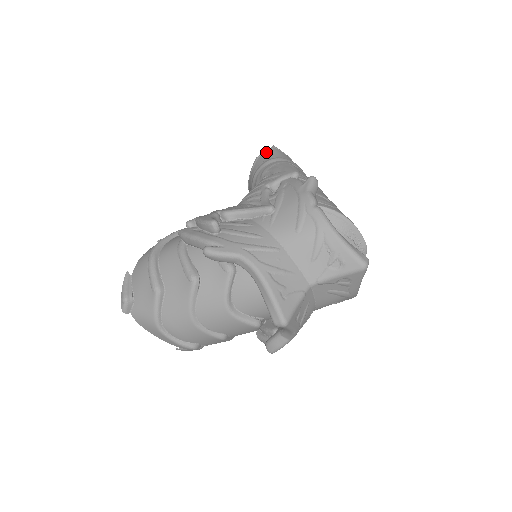
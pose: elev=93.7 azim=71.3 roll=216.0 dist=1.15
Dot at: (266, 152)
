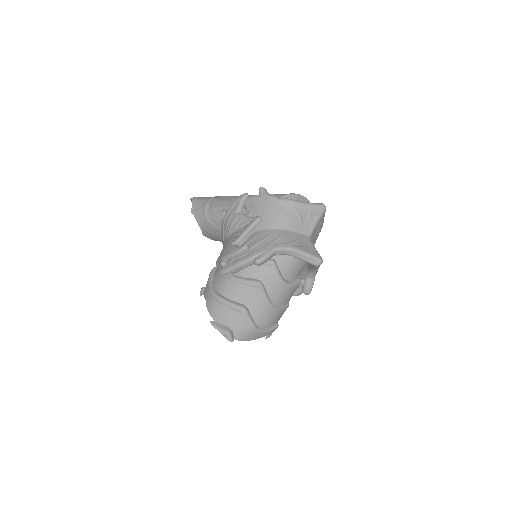
Dot at: (193, 204)
